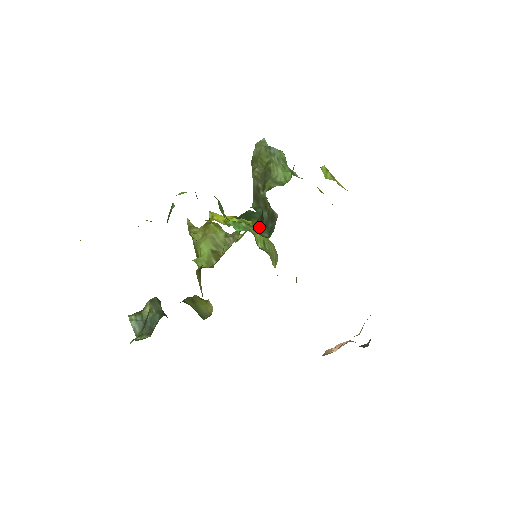
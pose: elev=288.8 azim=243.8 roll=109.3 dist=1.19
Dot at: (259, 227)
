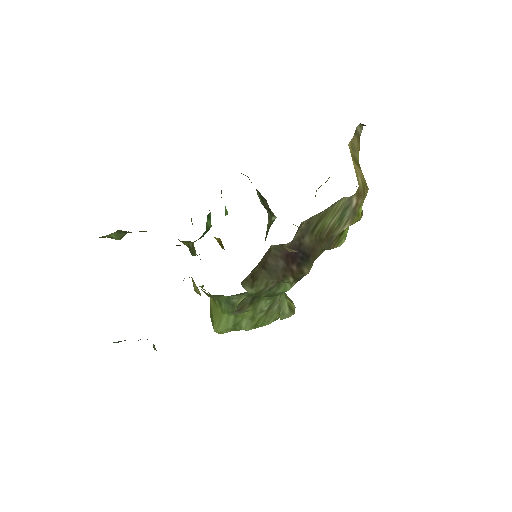
Dot at: occluded
